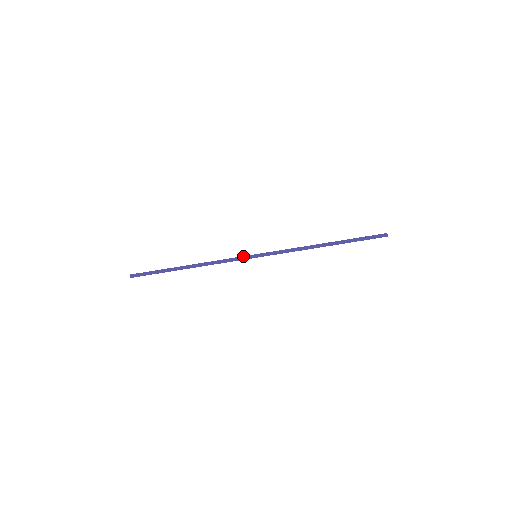
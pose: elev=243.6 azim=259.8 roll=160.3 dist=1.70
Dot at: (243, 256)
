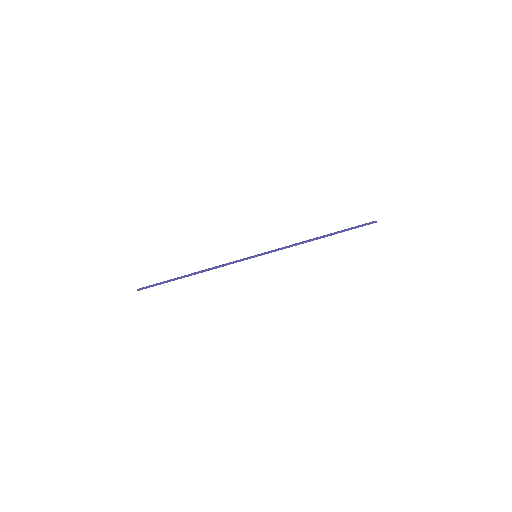
Dot at: (244, 258)
